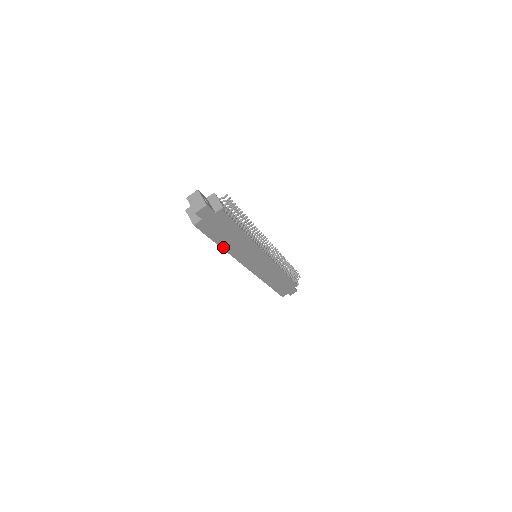
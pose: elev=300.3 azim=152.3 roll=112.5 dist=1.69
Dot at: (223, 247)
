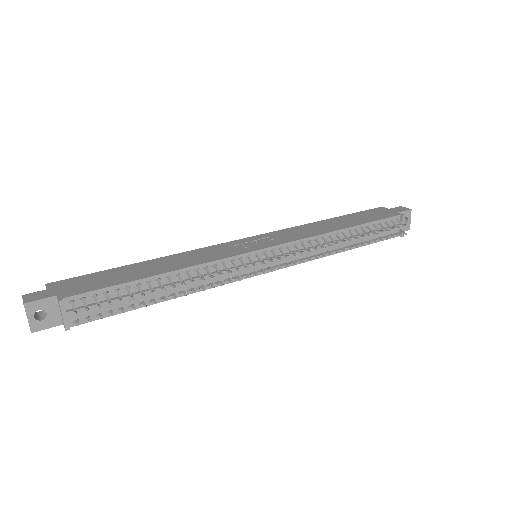
Dot at: occluded
